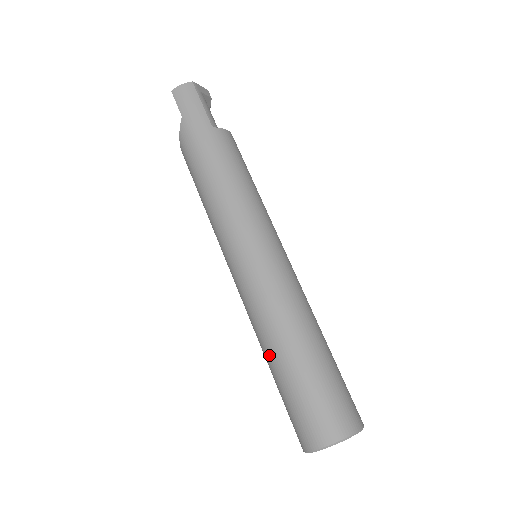
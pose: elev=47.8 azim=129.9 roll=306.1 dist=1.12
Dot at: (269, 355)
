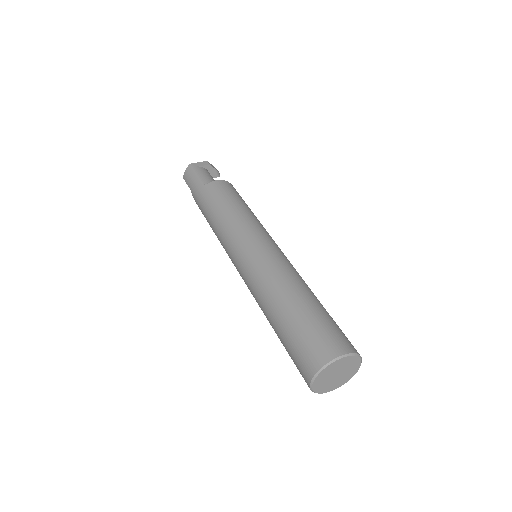
Dot at: (271, 325)
